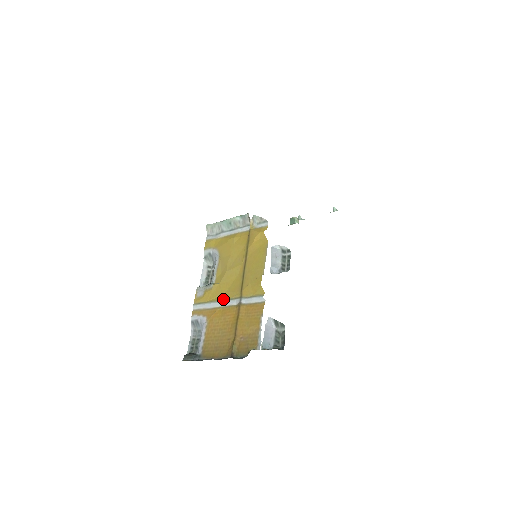
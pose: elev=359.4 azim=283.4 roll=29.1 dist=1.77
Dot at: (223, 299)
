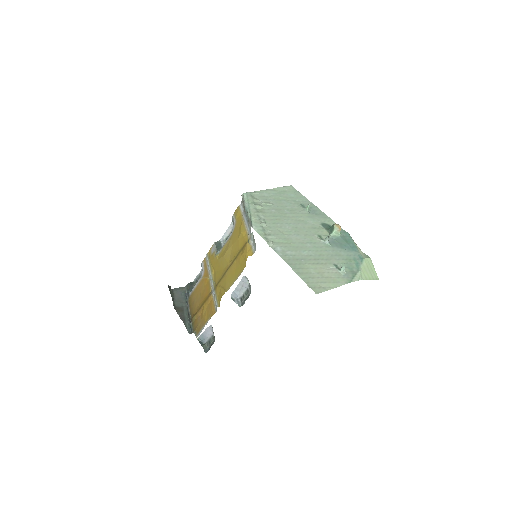
Dot at: (213, 274)
